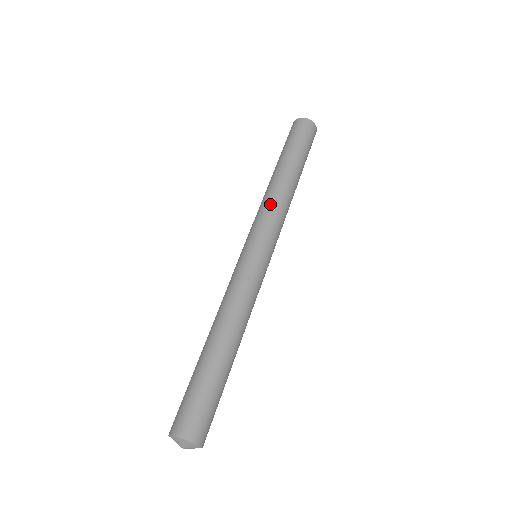
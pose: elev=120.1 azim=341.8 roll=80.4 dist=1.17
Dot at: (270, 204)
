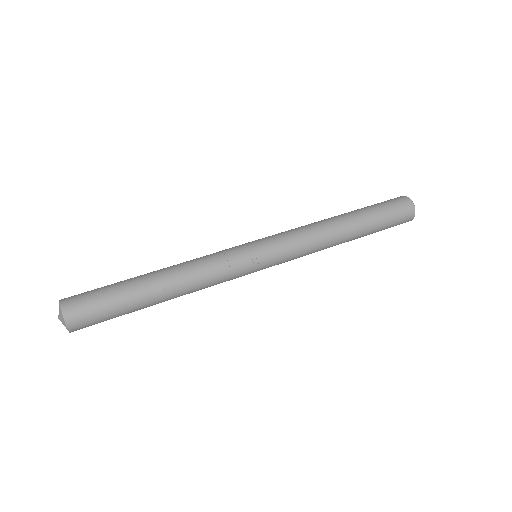
Dot at: (300, 227)
